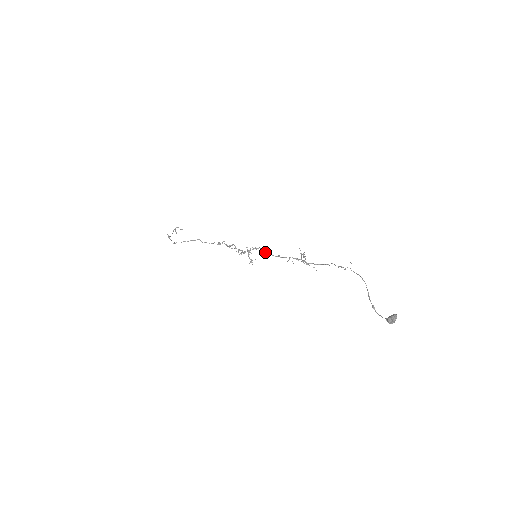
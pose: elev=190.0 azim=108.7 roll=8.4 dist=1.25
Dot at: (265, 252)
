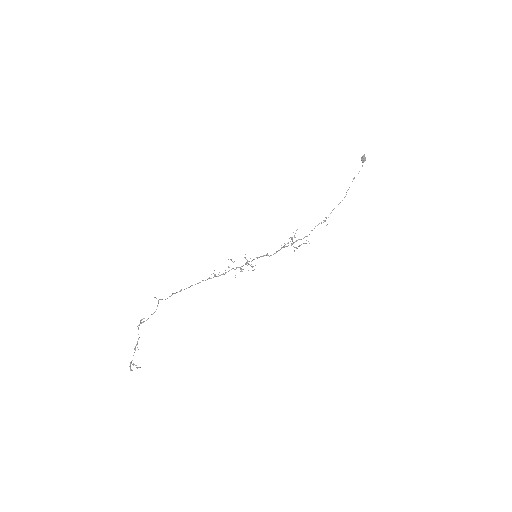
Dot at: (262, 256)
